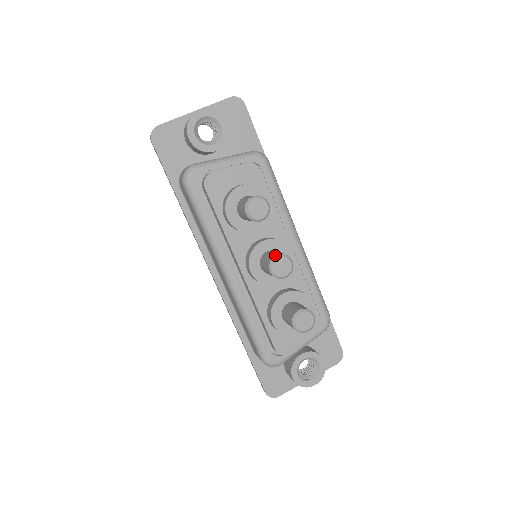
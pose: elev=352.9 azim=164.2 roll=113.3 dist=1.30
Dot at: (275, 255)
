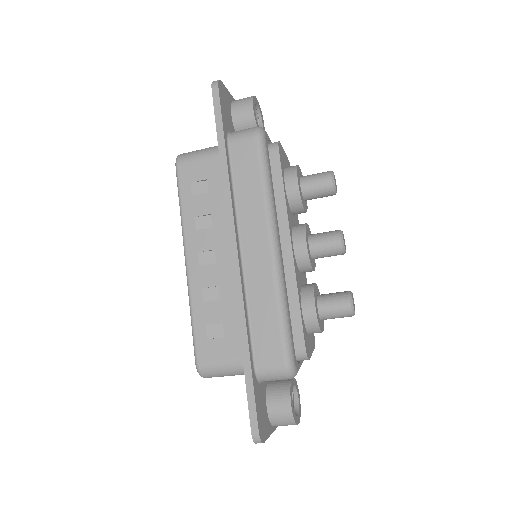
Dot at: occluded
